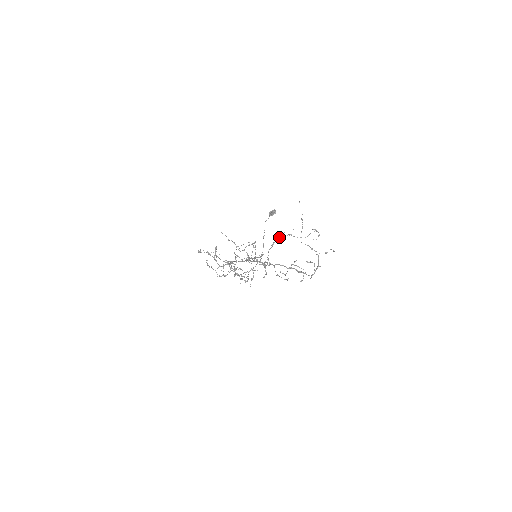
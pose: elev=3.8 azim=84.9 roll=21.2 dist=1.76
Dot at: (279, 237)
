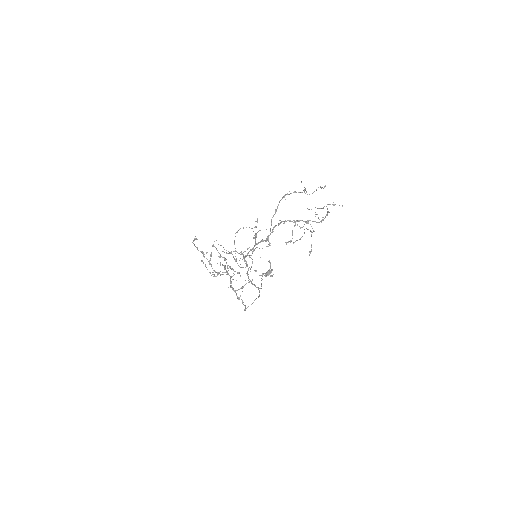
Dot at: (283, 196)
